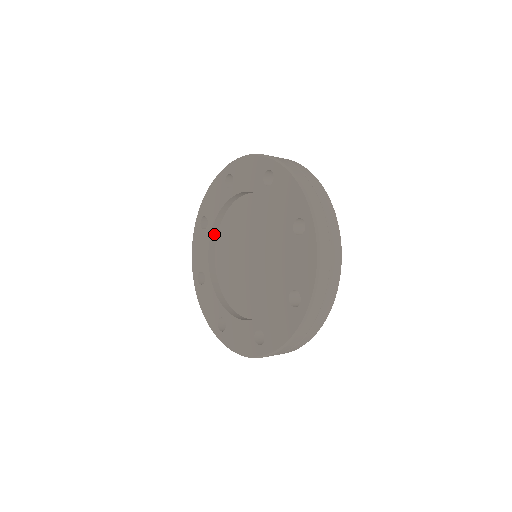
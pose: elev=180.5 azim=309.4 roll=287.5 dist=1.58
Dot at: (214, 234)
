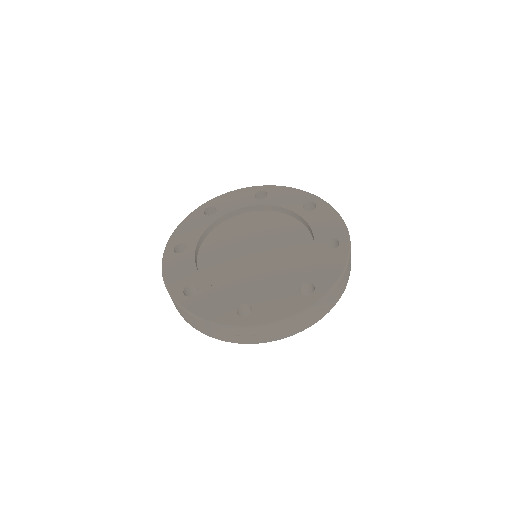
Dot at: (196, 255)
